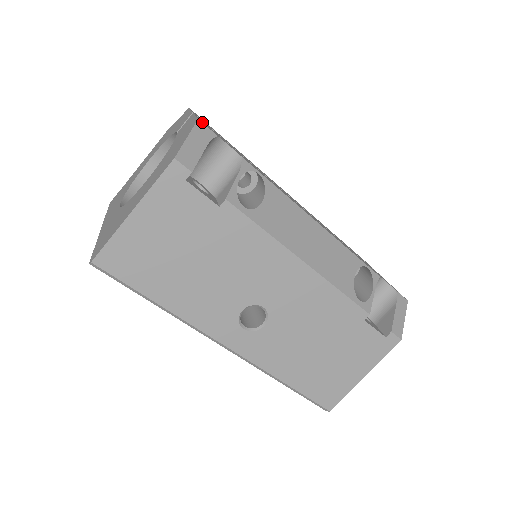
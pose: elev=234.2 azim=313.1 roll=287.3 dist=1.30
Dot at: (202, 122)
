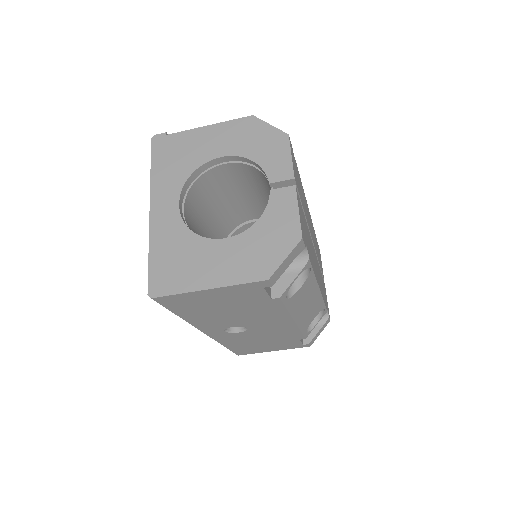
Dot at: occluded
